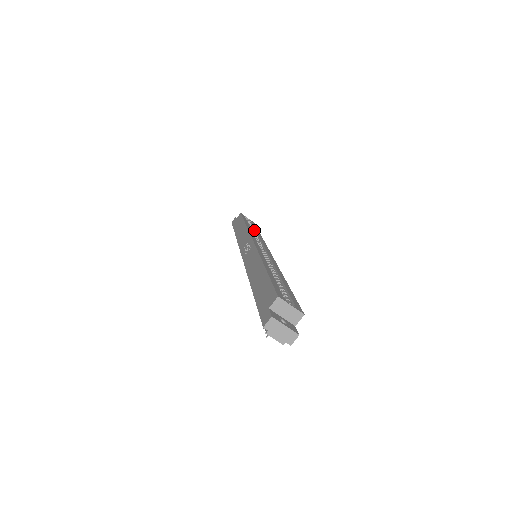
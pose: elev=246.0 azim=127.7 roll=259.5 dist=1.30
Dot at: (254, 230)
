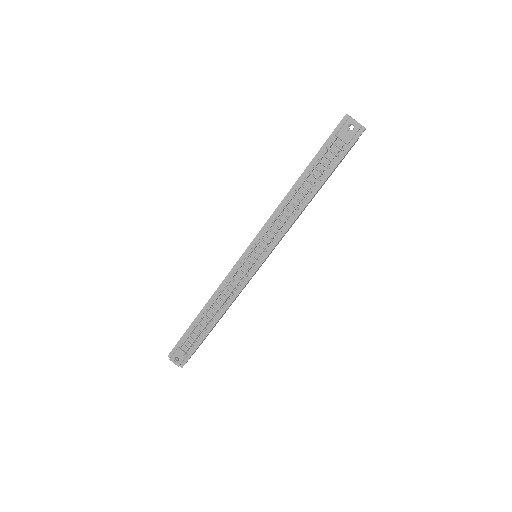
Dot at: occluded
